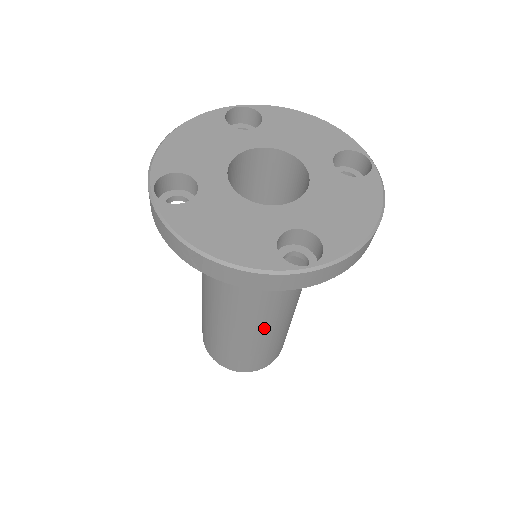
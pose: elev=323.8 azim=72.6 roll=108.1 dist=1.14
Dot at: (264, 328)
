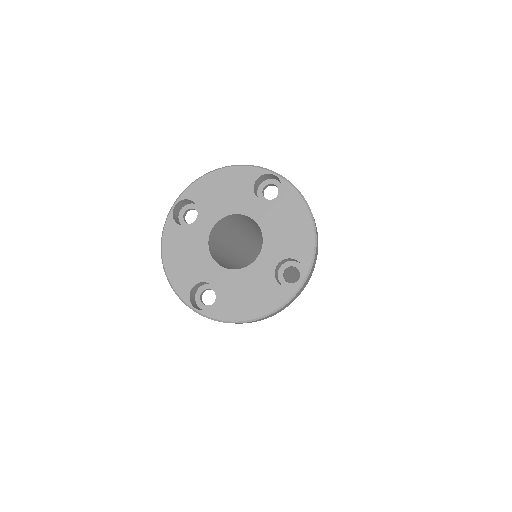
Dot at: occluded
